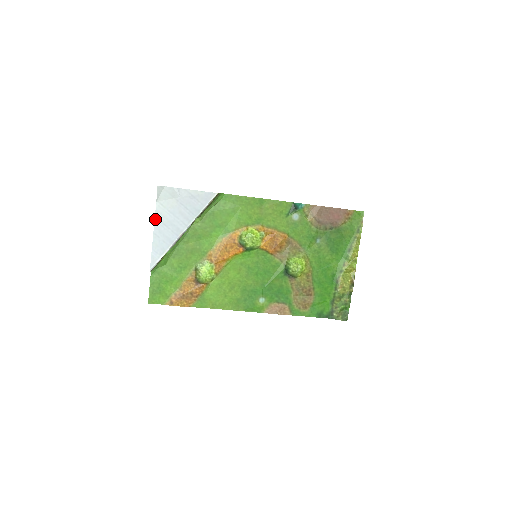
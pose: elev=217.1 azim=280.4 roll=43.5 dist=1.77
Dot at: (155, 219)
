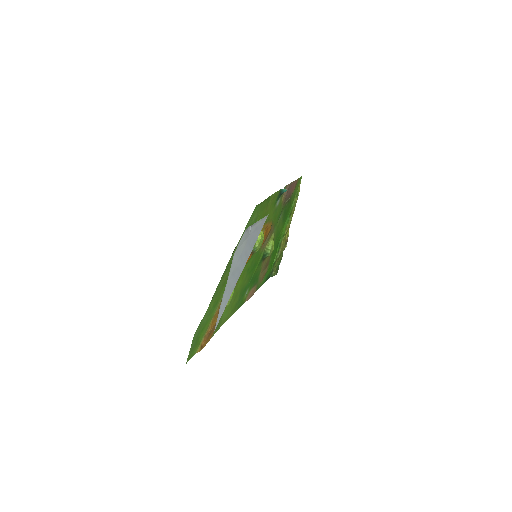
Dot at: (229, 274)
